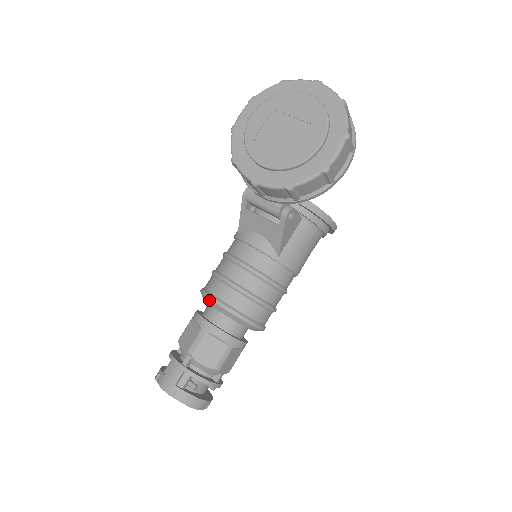
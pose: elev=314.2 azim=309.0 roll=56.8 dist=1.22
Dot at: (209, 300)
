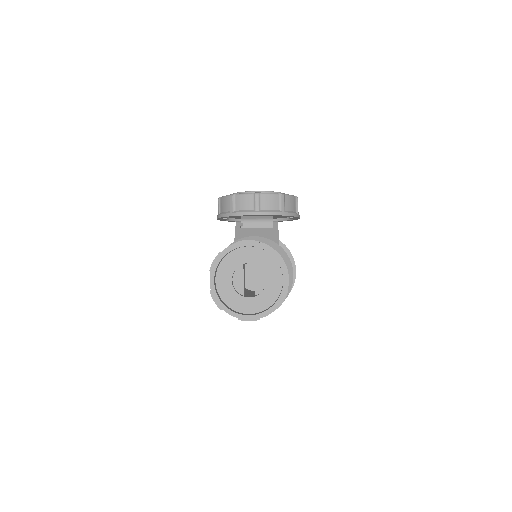
Dot at: (243, 239)
